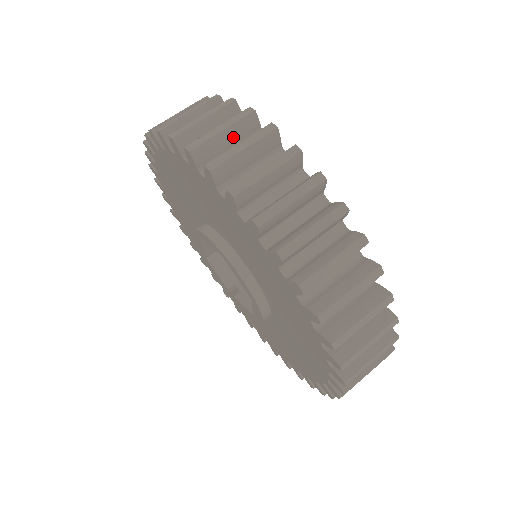
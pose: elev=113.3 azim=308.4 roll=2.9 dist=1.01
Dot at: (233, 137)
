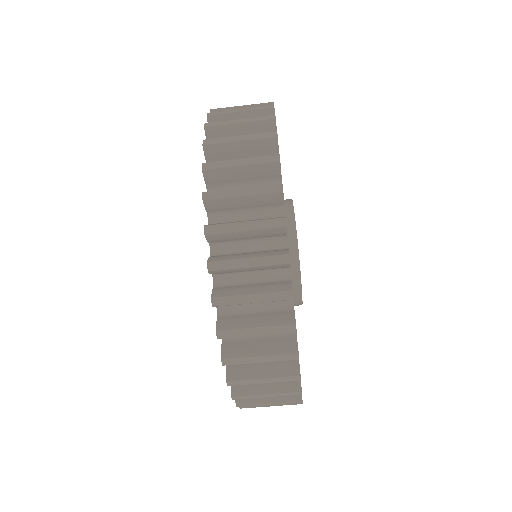
Dot at: (251, 203)
